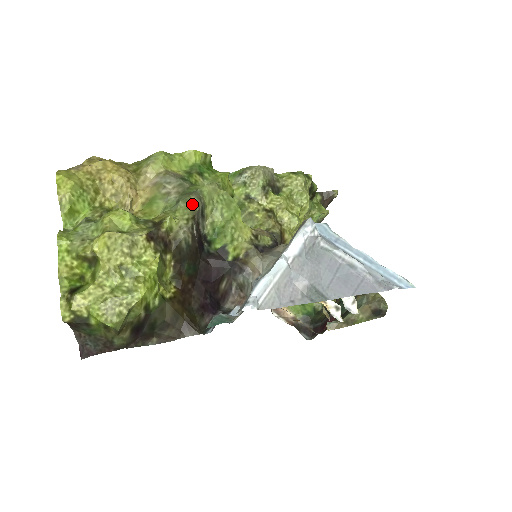
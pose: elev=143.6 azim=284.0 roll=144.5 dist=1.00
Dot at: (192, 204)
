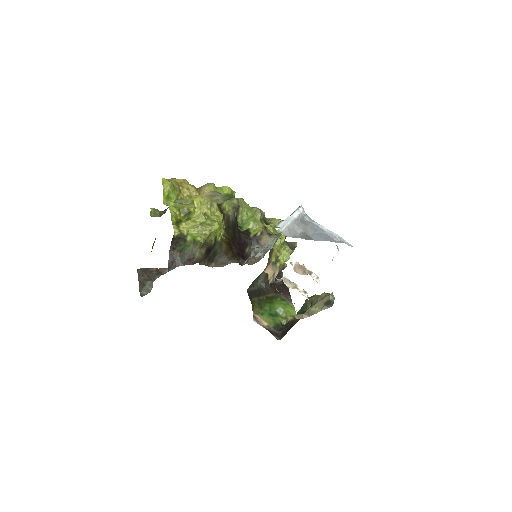
Dot at: (235, 202)
